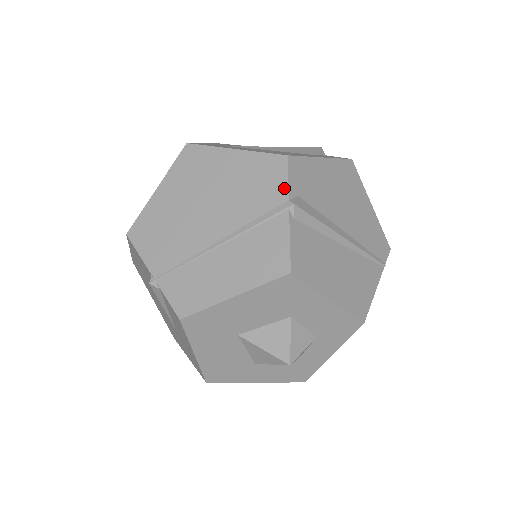
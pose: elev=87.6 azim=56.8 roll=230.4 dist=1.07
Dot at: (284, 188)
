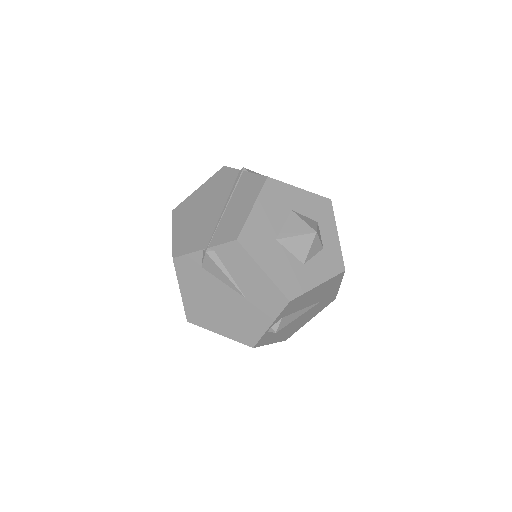
Dot at: (234, 170)
